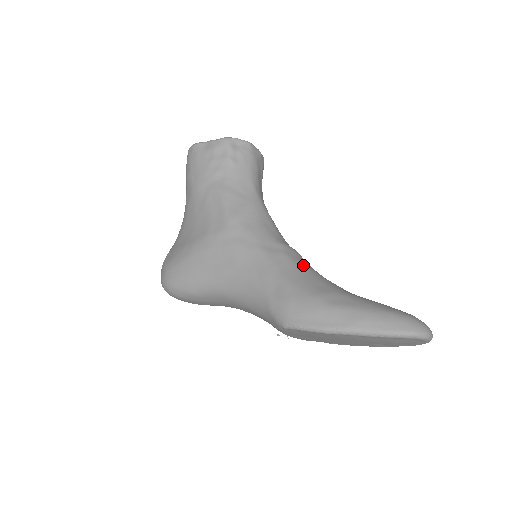
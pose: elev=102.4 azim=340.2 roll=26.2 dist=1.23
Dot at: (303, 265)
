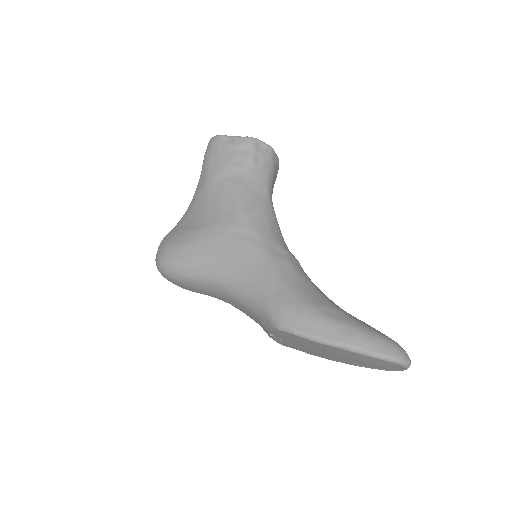
Dot at: (304, 275)
